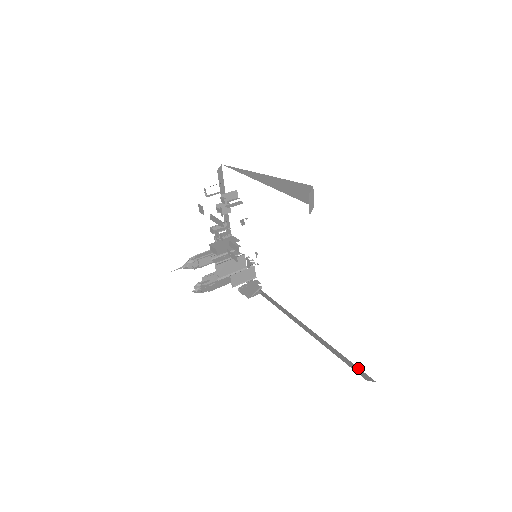
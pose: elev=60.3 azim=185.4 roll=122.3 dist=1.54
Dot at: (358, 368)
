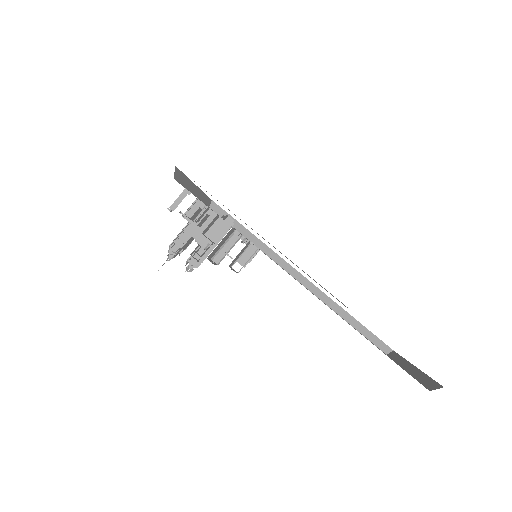
Dot at: (376, 337)
